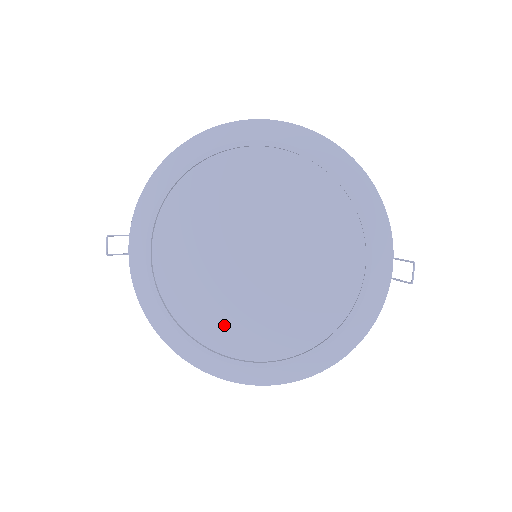
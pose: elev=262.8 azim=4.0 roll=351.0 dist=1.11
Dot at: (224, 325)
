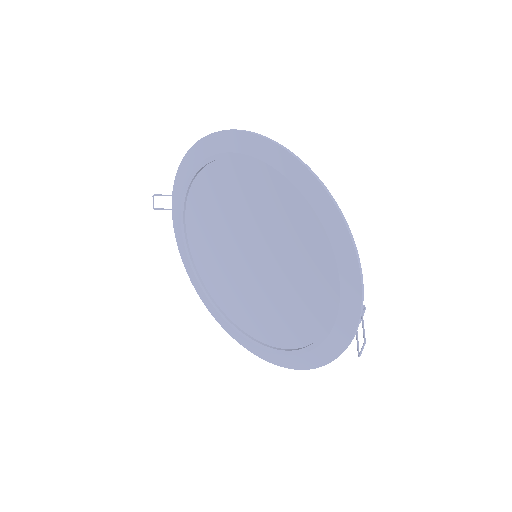
Dot at: (228, 296)
